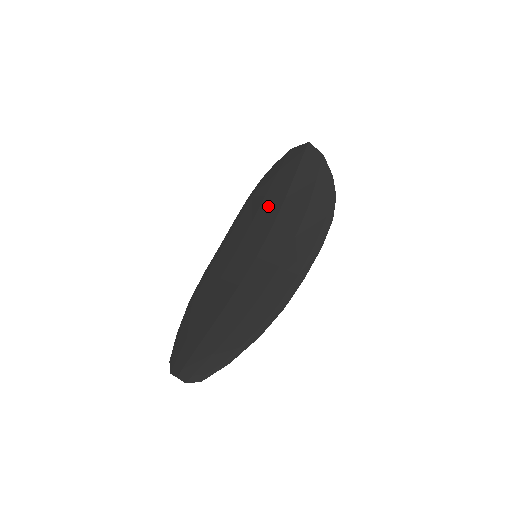
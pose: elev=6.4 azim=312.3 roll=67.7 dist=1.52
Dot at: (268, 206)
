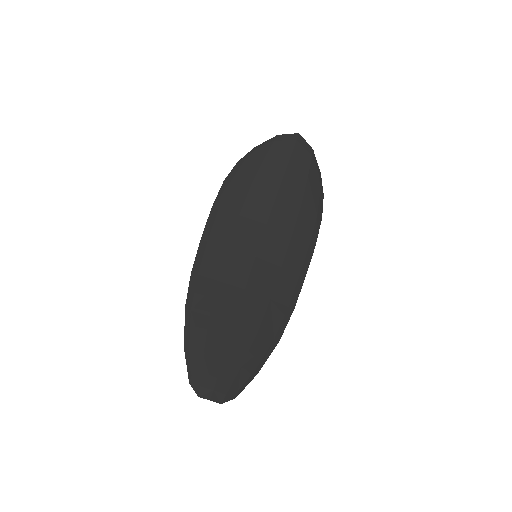
Dot at: (258, 199)
